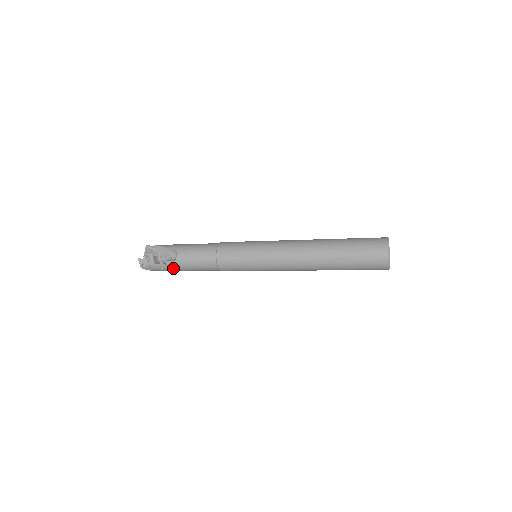
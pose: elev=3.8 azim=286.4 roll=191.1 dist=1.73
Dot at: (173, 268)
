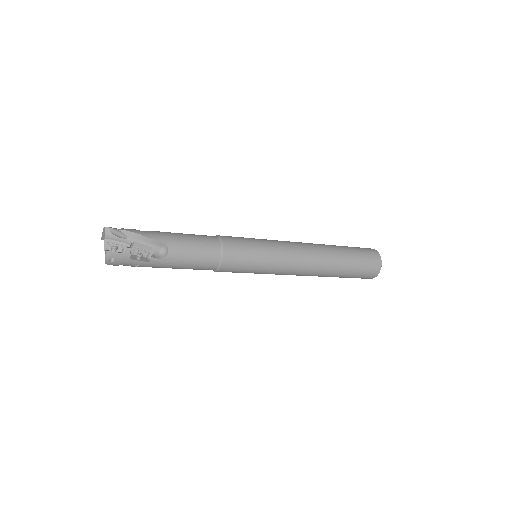
Dot at: (155, 266)
